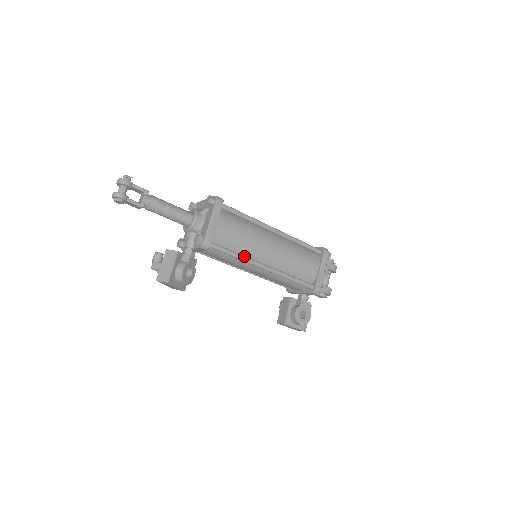
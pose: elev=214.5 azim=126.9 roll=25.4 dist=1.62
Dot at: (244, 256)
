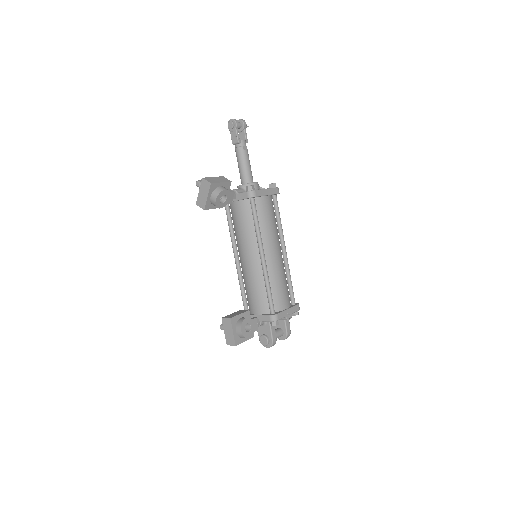
Dot at: (261, 233)
